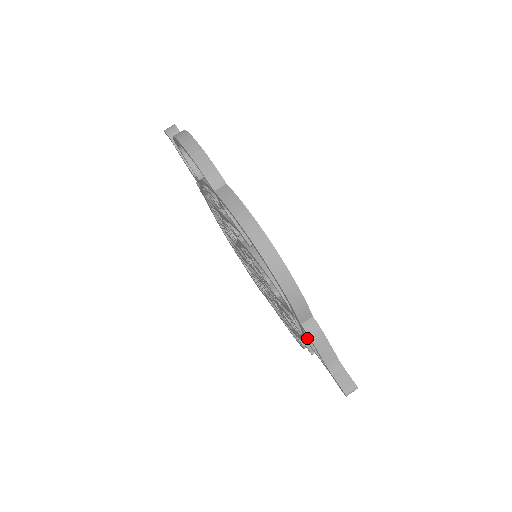
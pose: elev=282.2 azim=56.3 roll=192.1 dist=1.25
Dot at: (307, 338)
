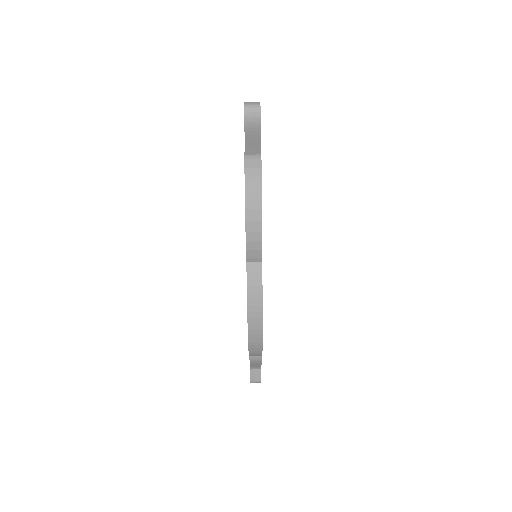
Dot at: occluded
